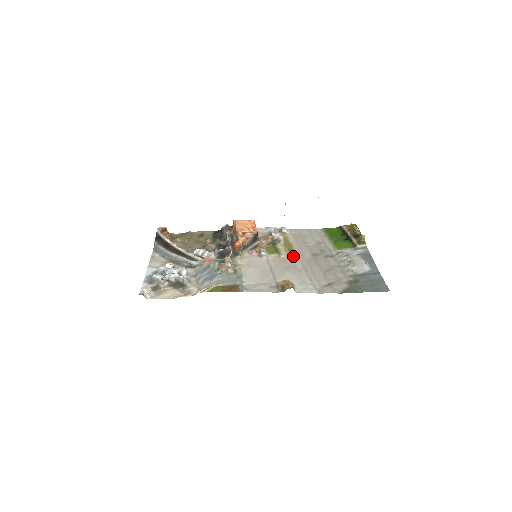
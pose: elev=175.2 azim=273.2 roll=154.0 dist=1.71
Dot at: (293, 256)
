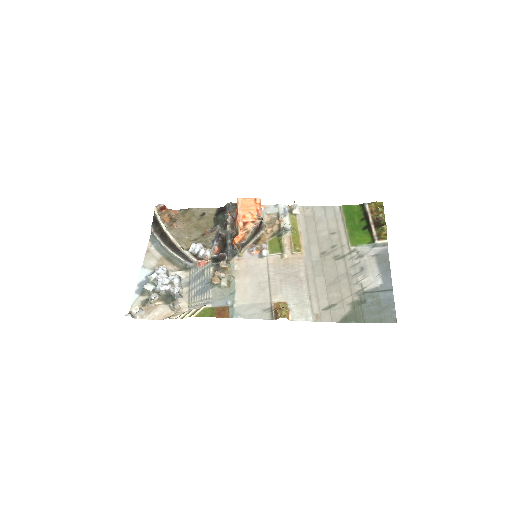
Dot at: (298, 256)
